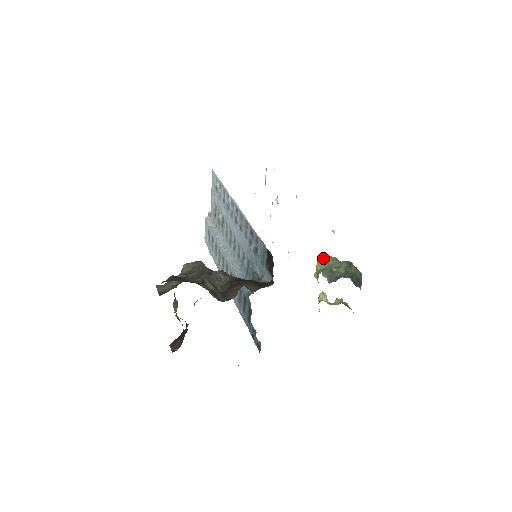
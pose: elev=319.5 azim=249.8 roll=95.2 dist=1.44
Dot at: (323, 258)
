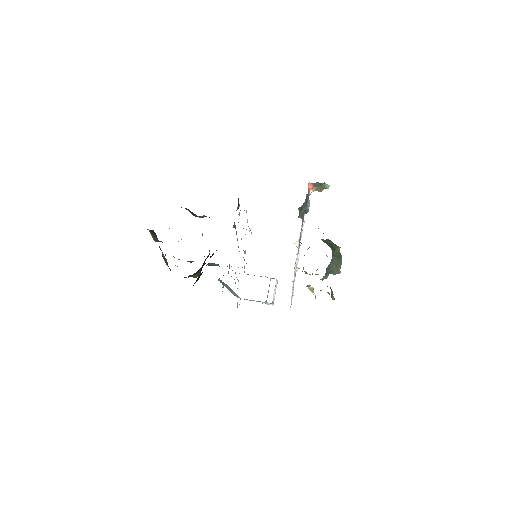
Dot at: occluded
